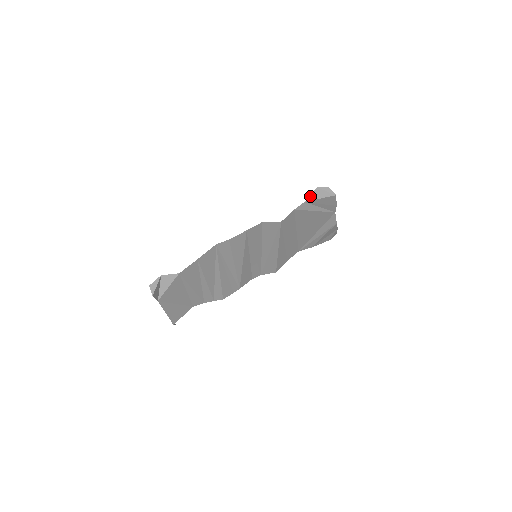
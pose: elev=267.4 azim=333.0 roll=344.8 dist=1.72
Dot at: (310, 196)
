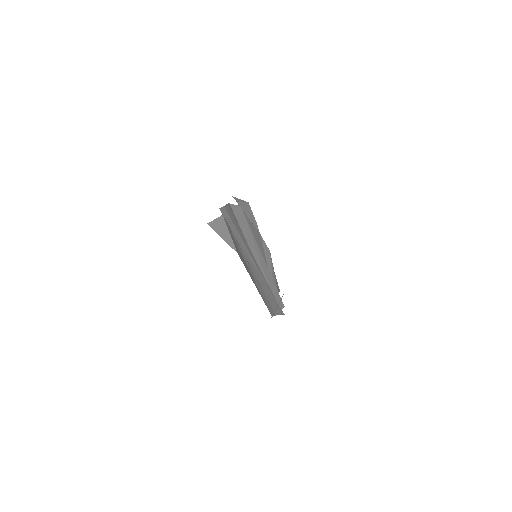
Dot at: occluded
